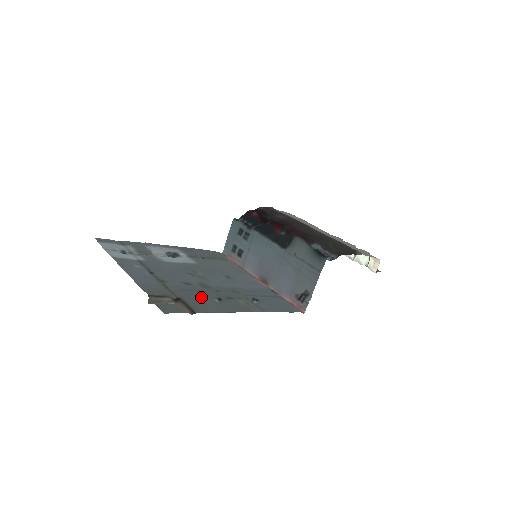
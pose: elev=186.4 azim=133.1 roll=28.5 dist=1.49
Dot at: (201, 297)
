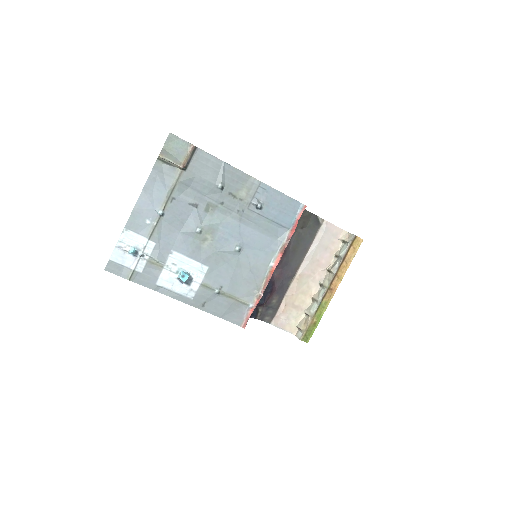
Dot at: (205, 183)
